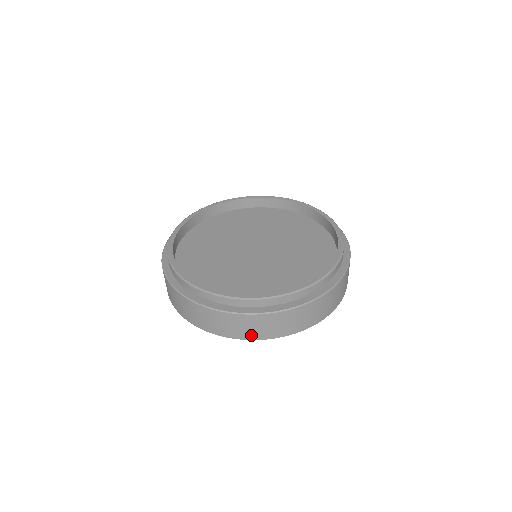
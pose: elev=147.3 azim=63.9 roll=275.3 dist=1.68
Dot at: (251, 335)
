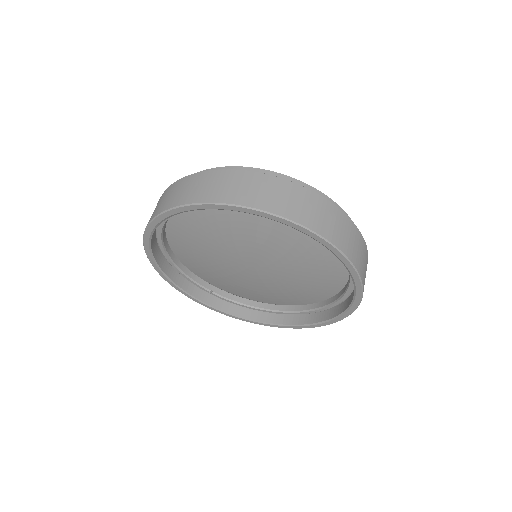
Dot at: (179, 200)
